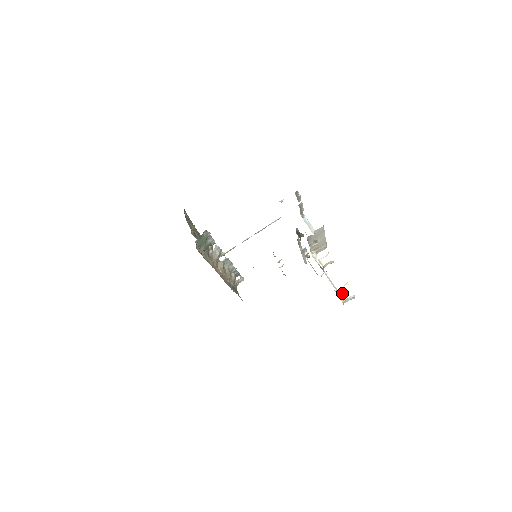
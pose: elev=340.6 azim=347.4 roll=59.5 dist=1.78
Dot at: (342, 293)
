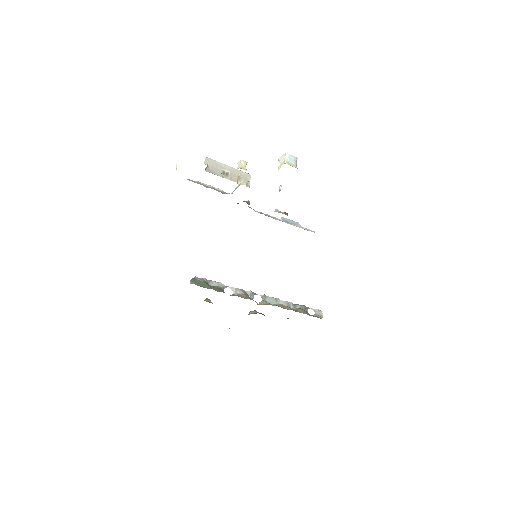
Dot at: (281, 164)
